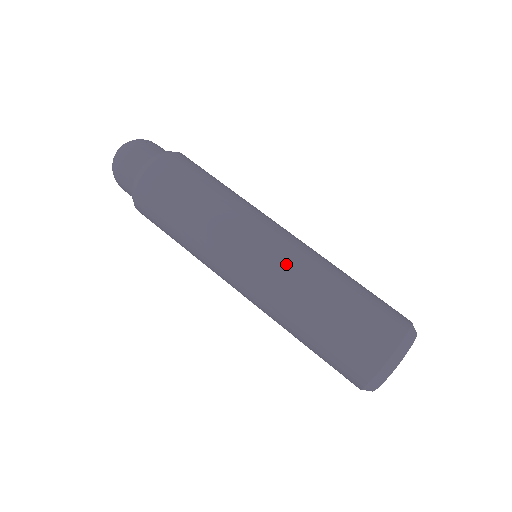
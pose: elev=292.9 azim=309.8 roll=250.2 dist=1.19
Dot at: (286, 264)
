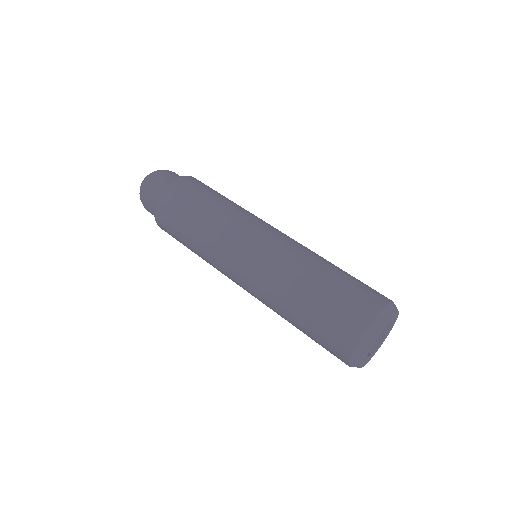
Dot at: (295, 242)
